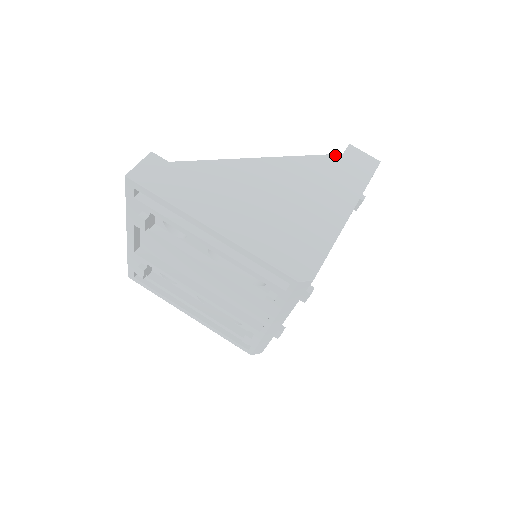
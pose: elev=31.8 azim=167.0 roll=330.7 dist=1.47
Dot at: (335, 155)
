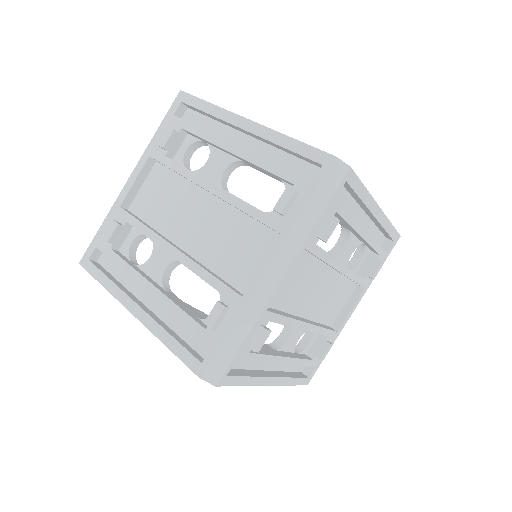
Dot at: occluded
